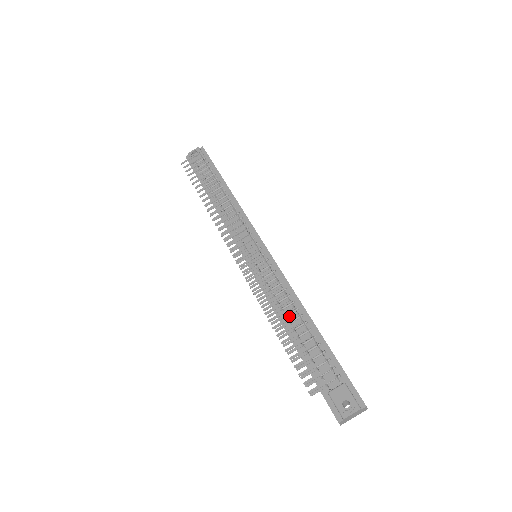
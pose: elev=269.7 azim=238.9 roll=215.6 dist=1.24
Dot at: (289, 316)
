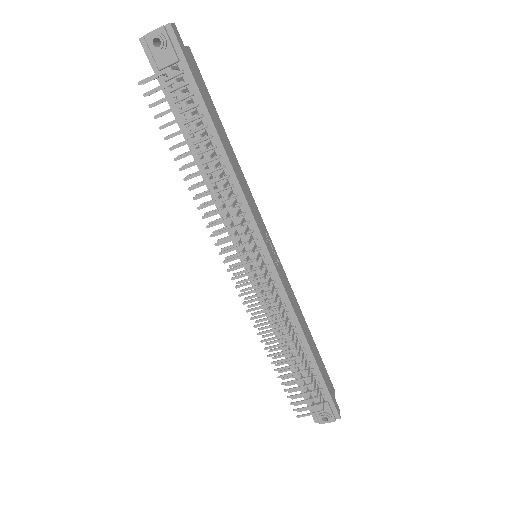
Dot at: (287, 339)
